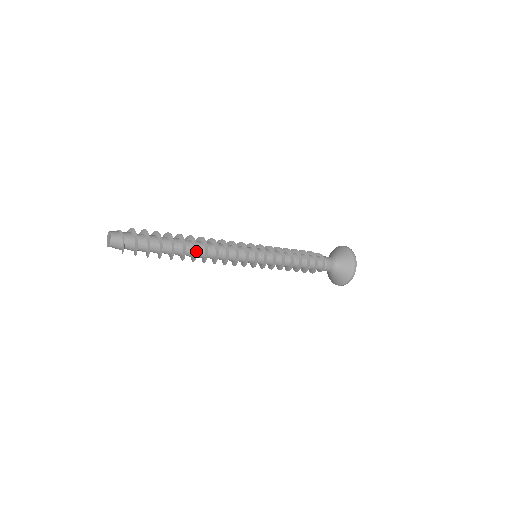
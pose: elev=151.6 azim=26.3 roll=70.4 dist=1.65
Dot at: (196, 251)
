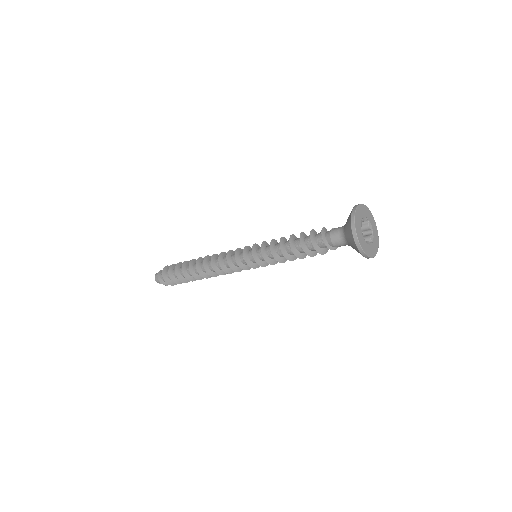
Dot at: (200, 275)
